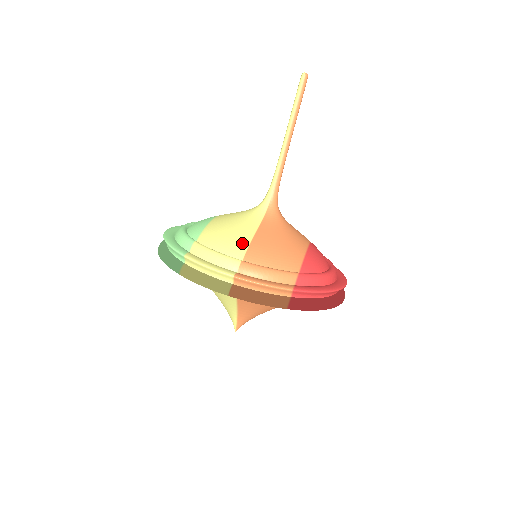
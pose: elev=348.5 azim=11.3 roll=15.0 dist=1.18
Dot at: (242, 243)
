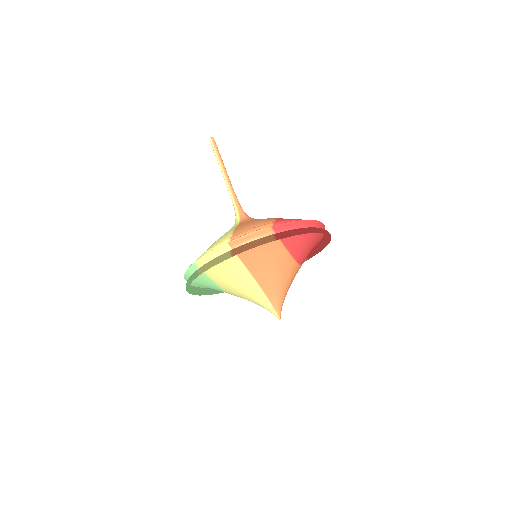
Dot at: (228, 234)
